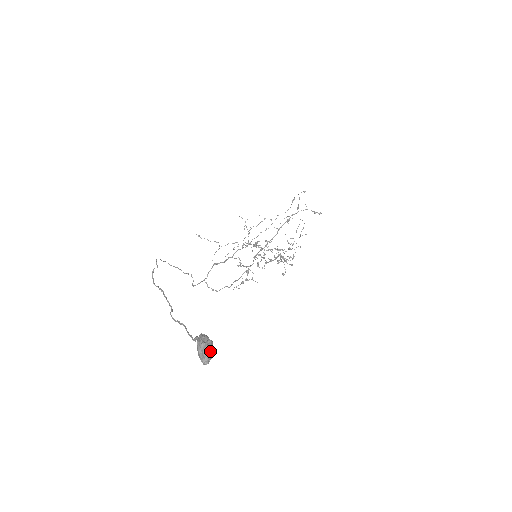
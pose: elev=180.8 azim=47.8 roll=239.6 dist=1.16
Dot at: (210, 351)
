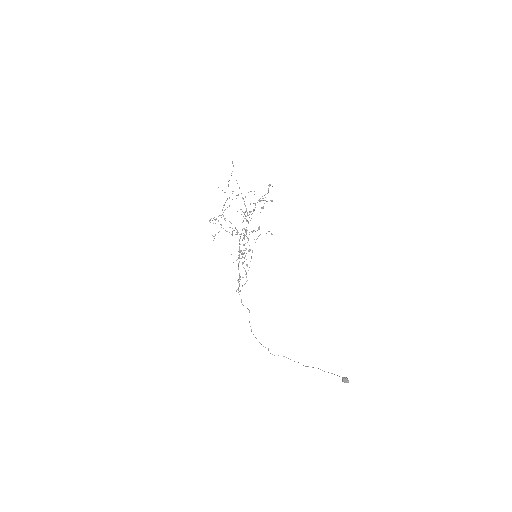
Dot at: occluded
